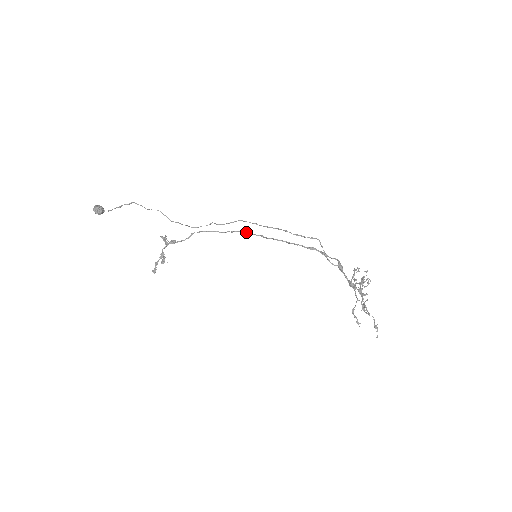
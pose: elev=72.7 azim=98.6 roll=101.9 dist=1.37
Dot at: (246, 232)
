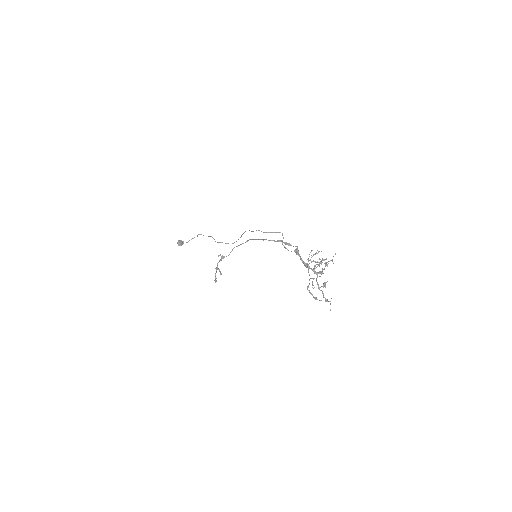
Dot at: (250, 239)
